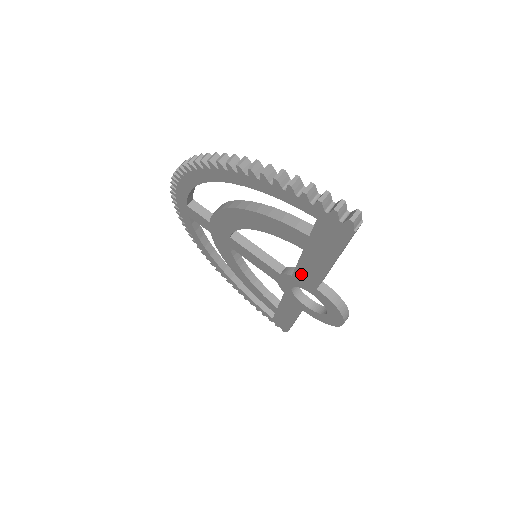
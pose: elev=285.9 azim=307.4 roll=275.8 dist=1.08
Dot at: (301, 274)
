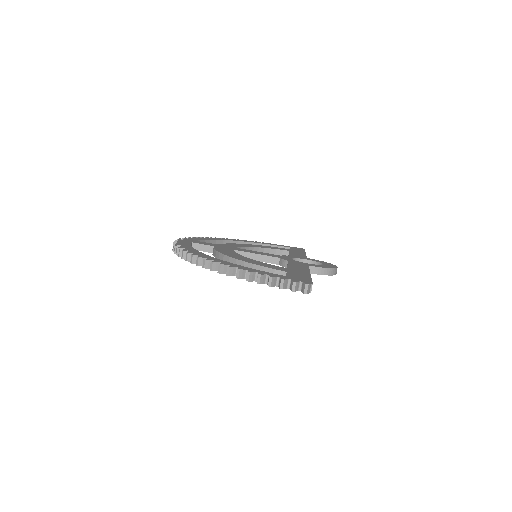
Dot at: occluded
